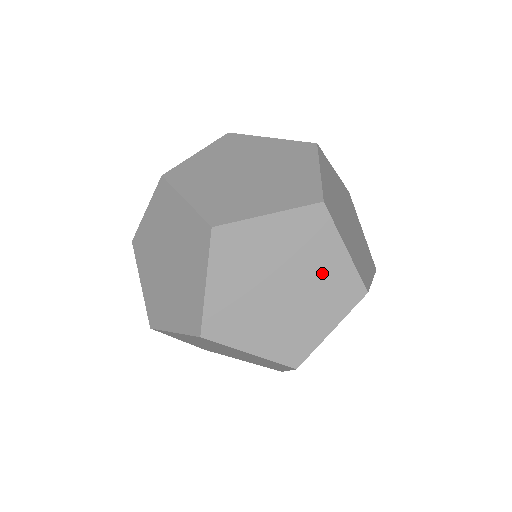
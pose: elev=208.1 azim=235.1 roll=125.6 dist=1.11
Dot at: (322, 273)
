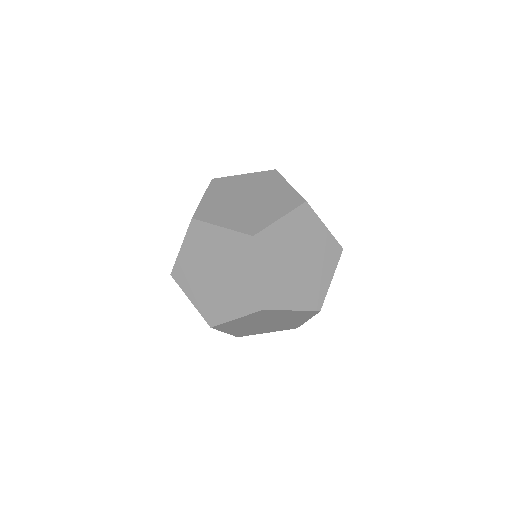
Dot at: (274, 193)
